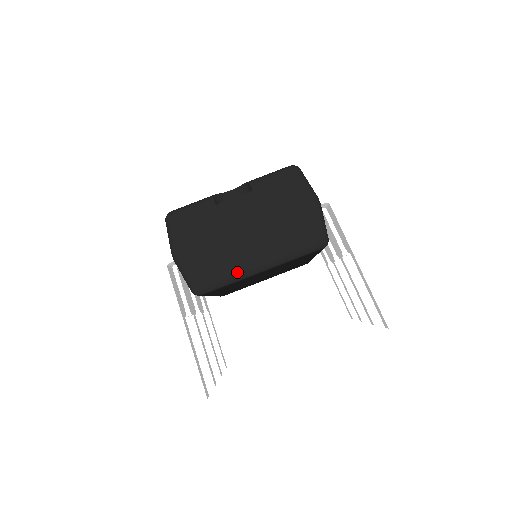
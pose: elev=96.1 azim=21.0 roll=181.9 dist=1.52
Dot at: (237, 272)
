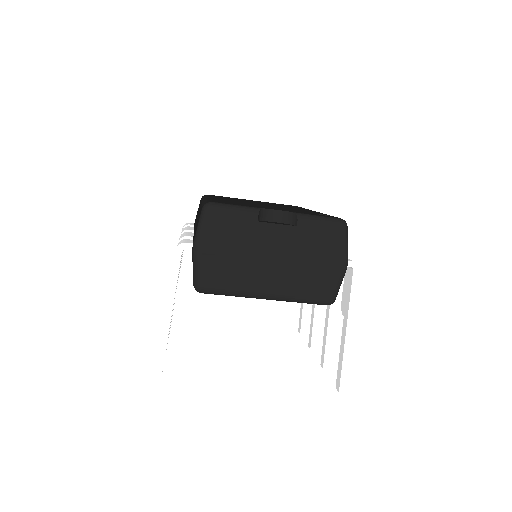
Dot at: (244, 291)
